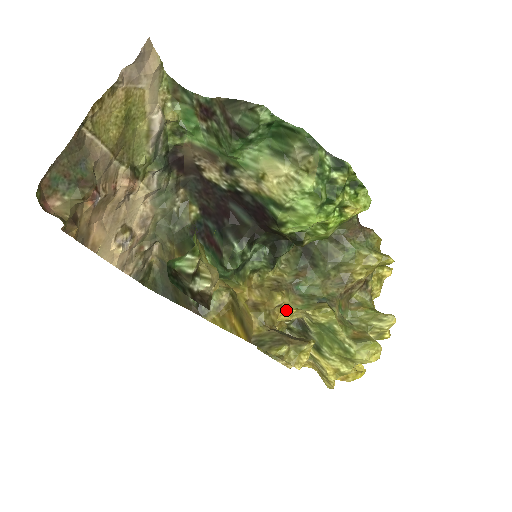
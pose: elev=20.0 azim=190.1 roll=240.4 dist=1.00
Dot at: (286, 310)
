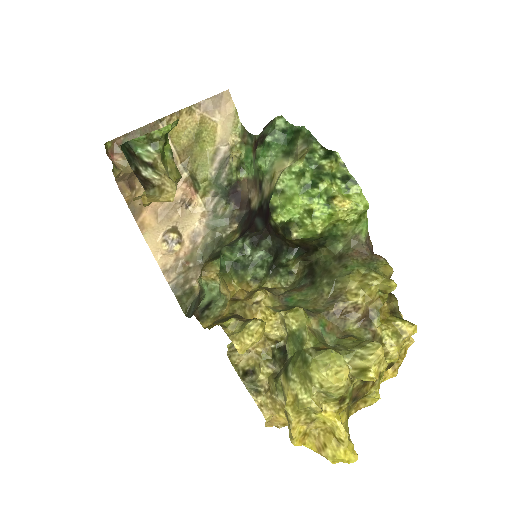
Dot at: (265, 313)
